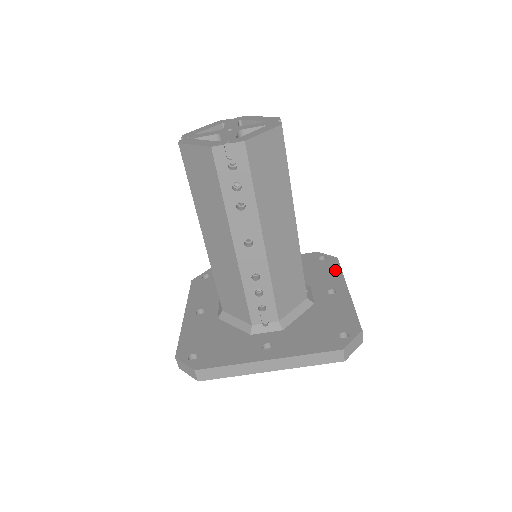
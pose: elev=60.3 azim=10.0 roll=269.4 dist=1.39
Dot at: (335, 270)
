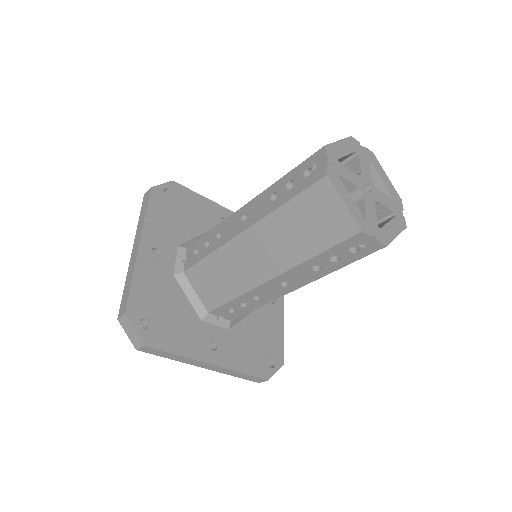
Dot at: occluded
